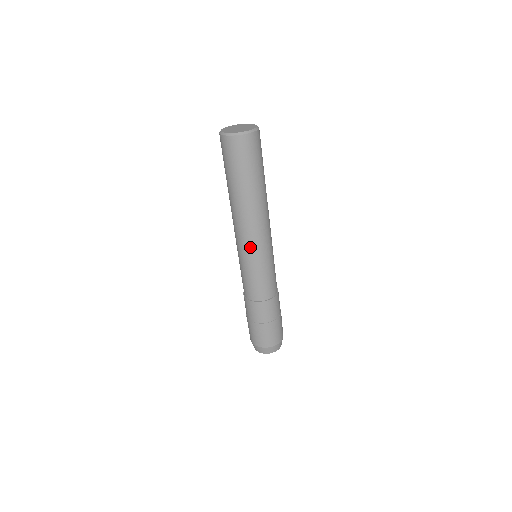
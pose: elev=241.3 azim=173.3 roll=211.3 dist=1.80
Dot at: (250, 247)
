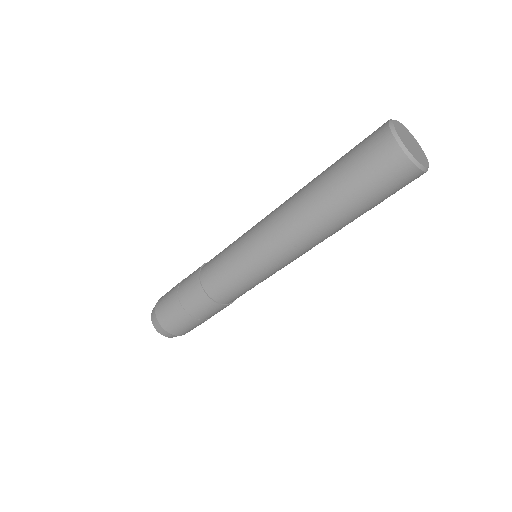
Dot at: occluded
